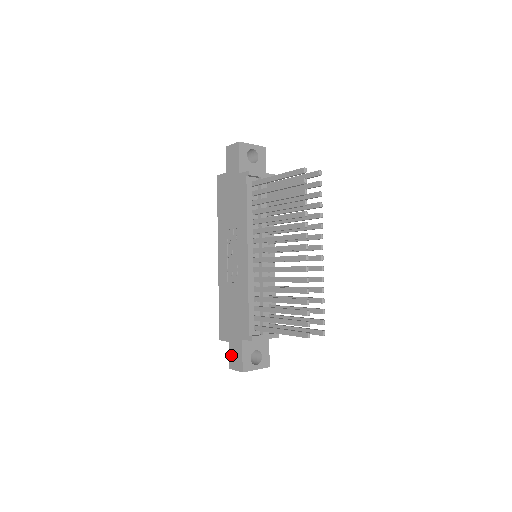
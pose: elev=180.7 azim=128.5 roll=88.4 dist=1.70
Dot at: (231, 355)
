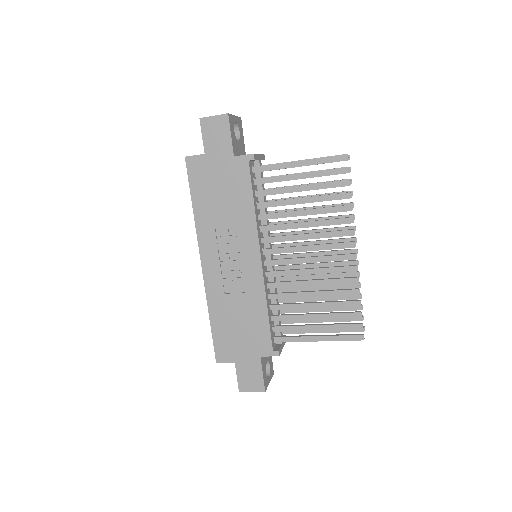
Dot at: (242, 377)
